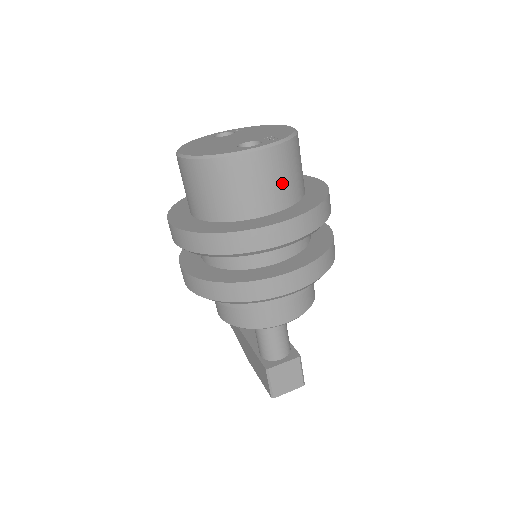
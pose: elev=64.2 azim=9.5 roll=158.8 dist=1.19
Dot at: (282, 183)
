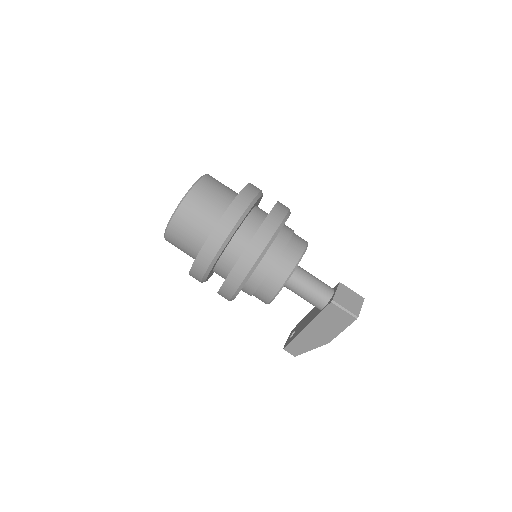
Dot at: (224, 189)
